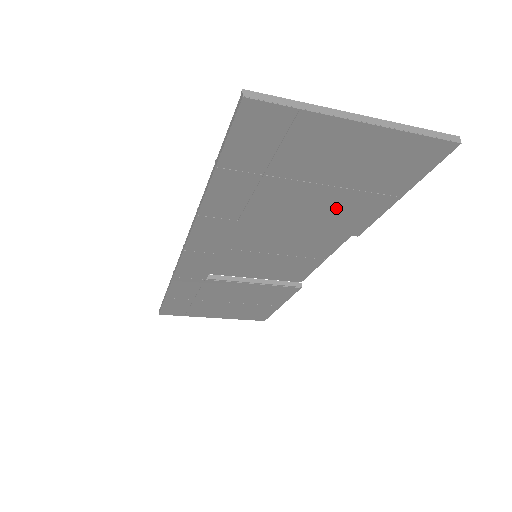
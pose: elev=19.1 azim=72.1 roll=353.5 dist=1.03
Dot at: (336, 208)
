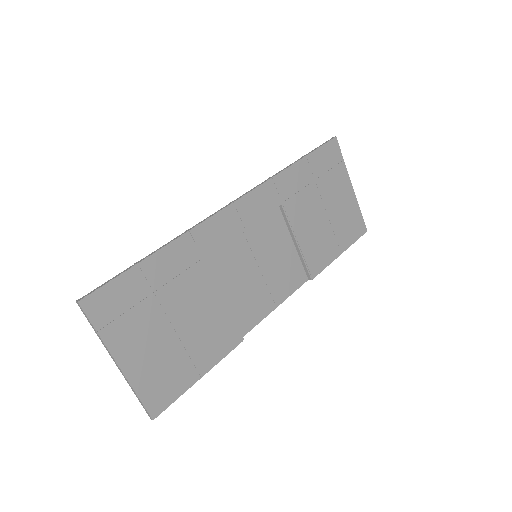
Dot at: (319, 237)
